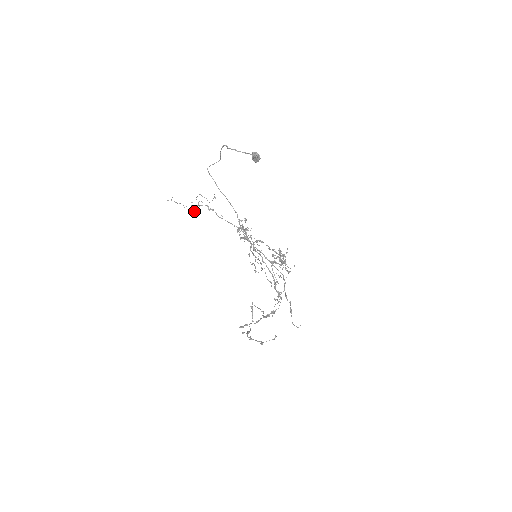
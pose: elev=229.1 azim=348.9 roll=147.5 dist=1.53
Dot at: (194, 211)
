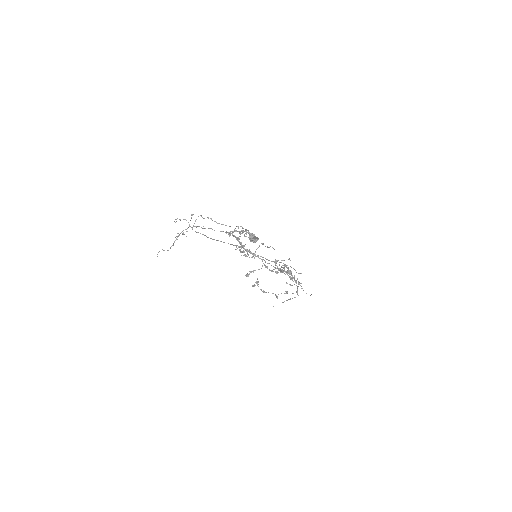
Dot at: occluded
